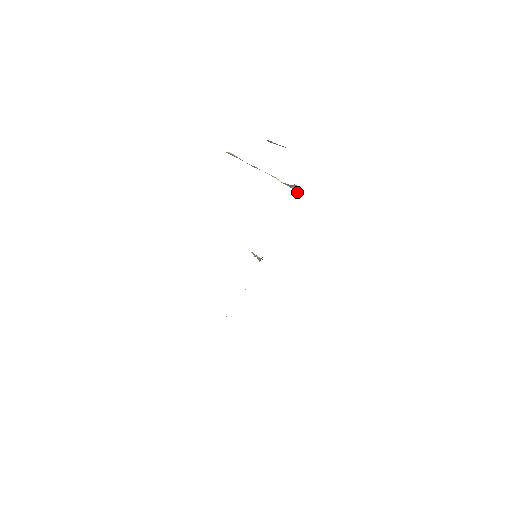
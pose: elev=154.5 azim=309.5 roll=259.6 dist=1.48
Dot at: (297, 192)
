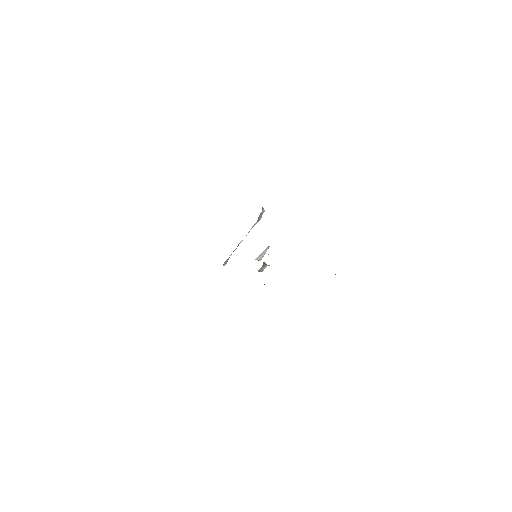
Dot at: (263, 209)
